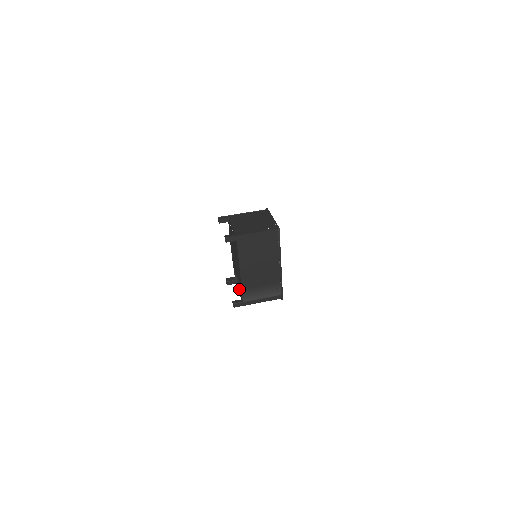
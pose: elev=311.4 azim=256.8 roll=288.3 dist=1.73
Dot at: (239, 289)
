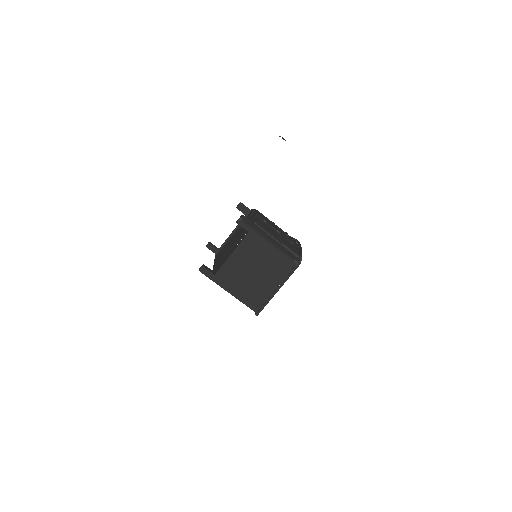
Dot at: (229, 237)
